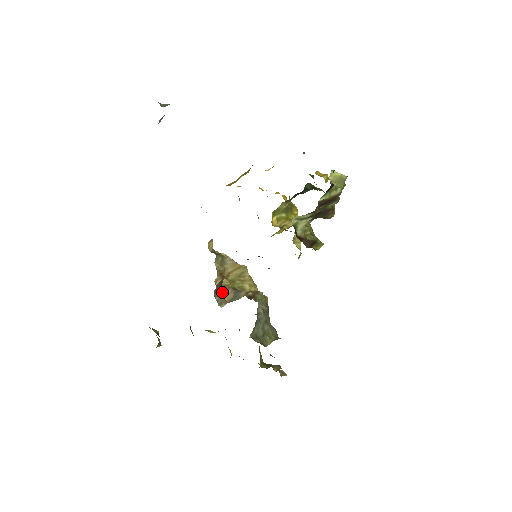
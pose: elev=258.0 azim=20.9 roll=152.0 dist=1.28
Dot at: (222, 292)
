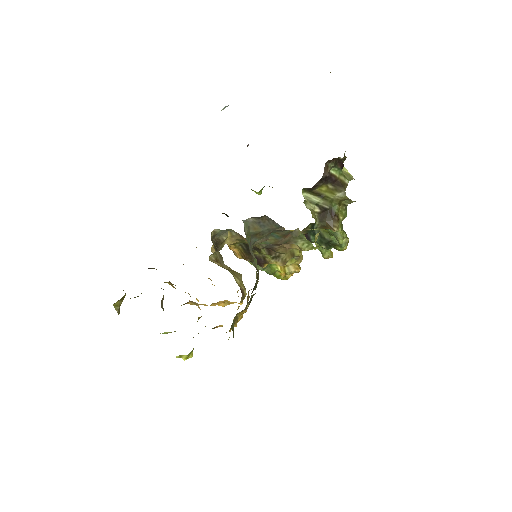
Dot at: (216, 251)
